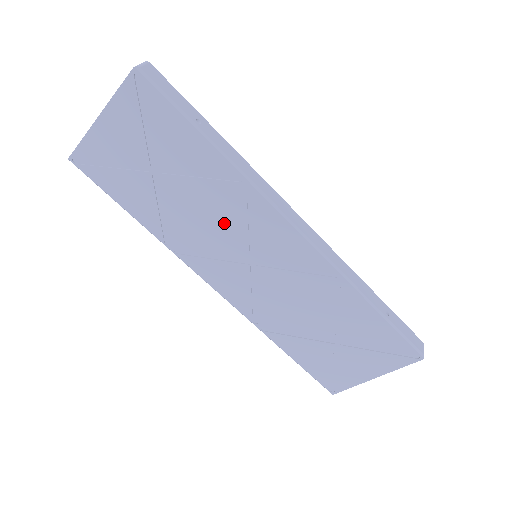
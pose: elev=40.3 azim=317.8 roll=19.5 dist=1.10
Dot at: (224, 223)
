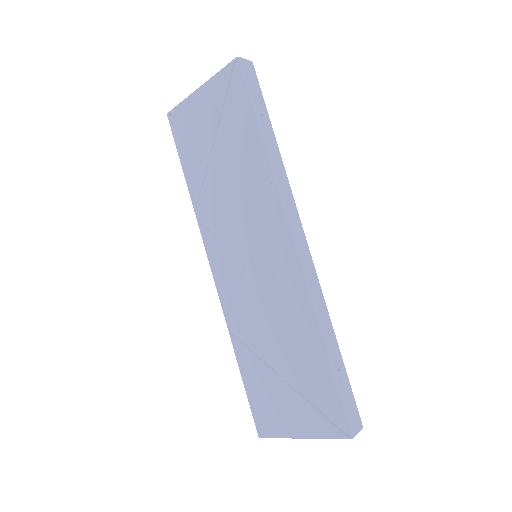
Dot at: (243, 210)
